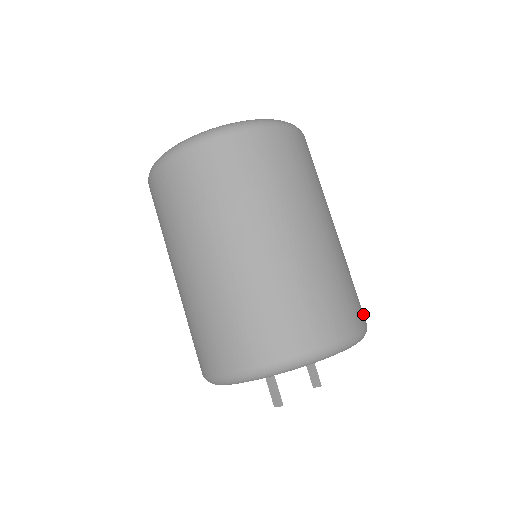
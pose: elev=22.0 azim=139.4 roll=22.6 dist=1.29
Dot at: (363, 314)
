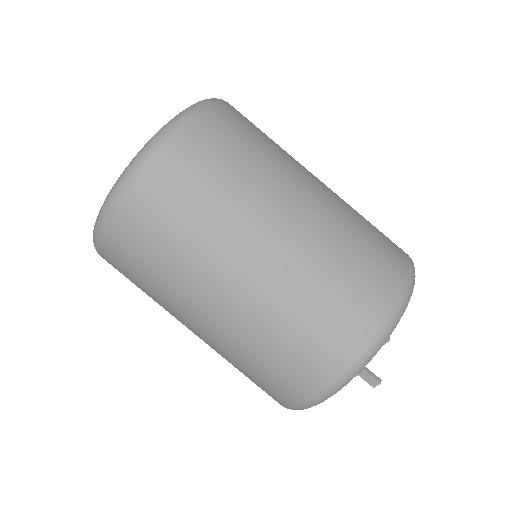
Dot at: occluded
